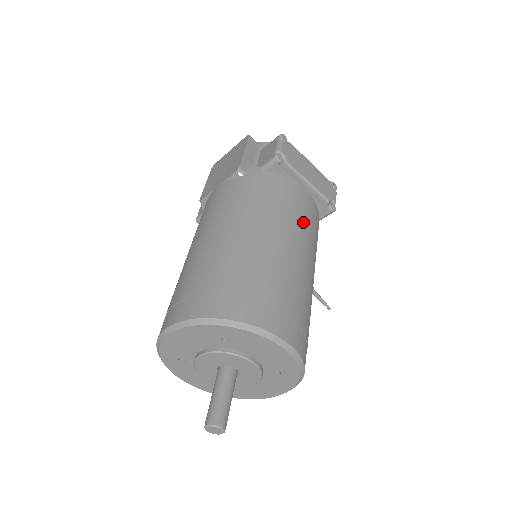
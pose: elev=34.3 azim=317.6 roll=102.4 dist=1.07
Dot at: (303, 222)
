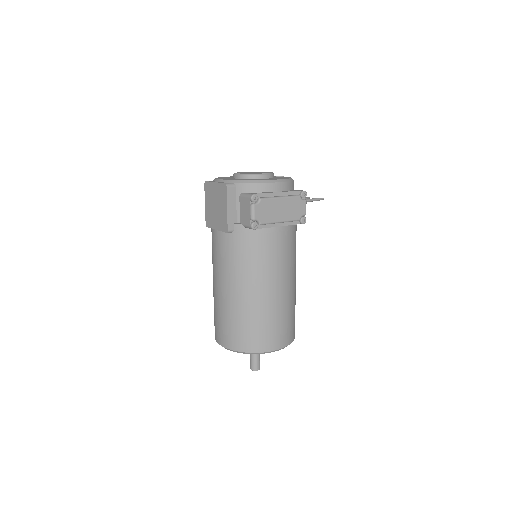
Dot at: (281, 260)
